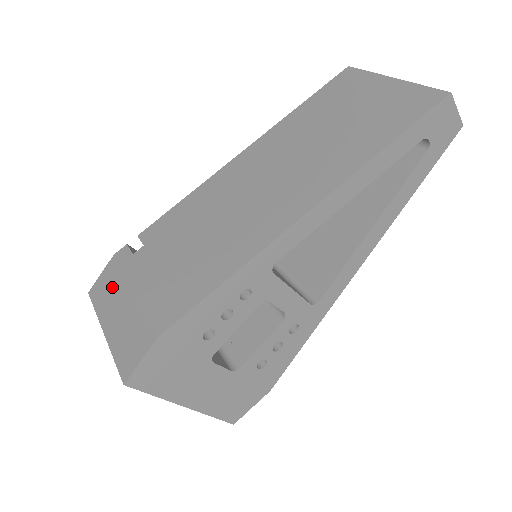
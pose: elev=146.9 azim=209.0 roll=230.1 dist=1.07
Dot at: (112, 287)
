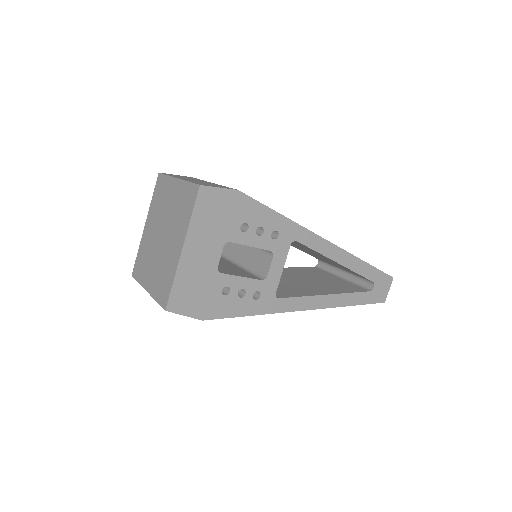
Dot at: (189, 178)
